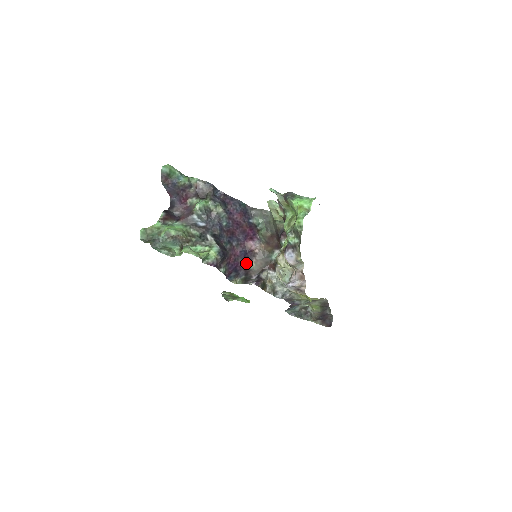
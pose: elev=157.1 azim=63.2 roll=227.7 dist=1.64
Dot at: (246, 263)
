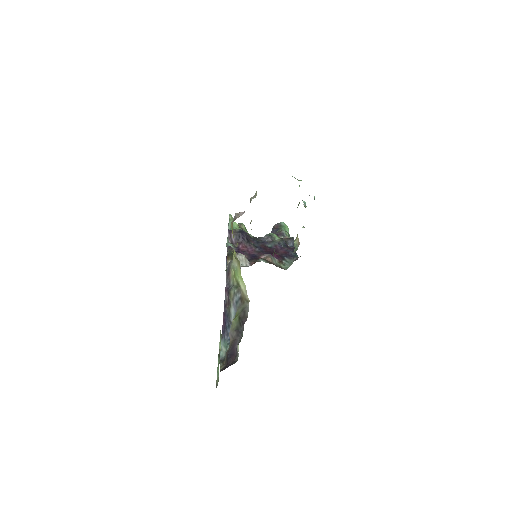
Dot at: occluded
